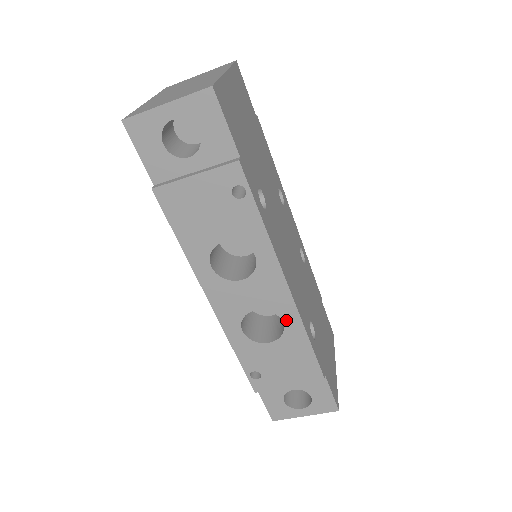
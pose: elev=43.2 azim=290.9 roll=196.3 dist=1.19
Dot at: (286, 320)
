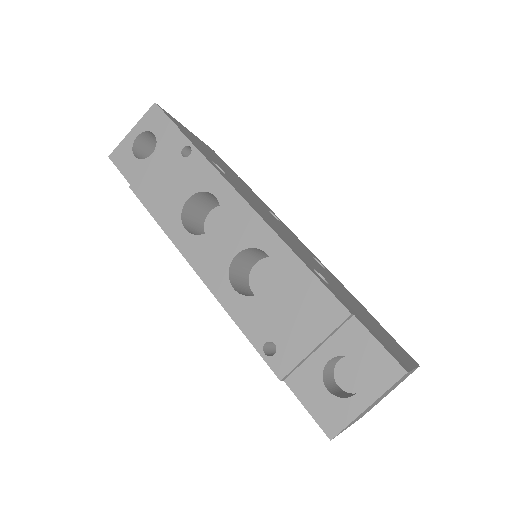
Dot at: (269, 250)
